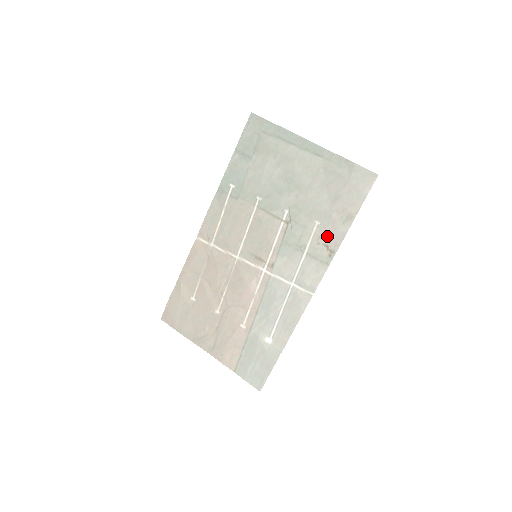
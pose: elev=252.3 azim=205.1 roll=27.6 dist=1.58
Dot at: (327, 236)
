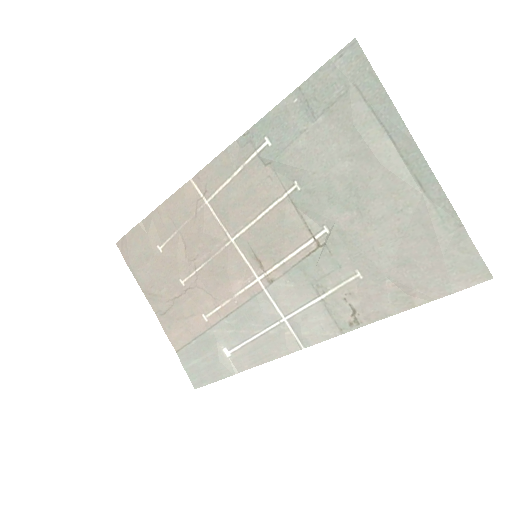
Dot at: (362, 300)
